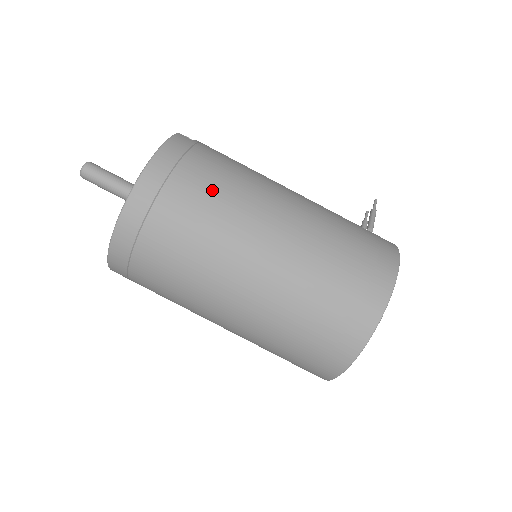
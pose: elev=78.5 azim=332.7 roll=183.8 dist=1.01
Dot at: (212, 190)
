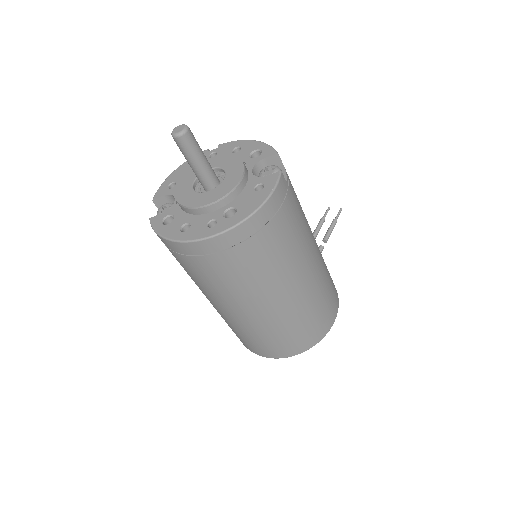
Dot at: (278, 250)
